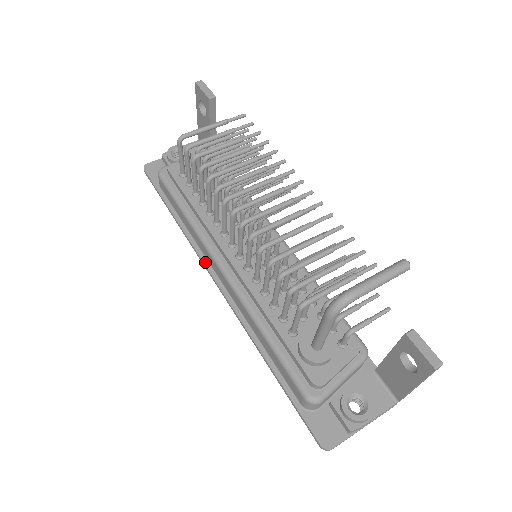
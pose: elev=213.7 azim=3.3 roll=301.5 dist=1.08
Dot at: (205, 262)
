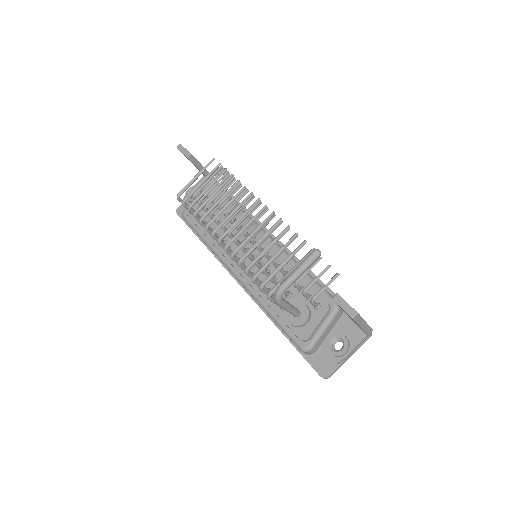
Dot at: (228, 270)
